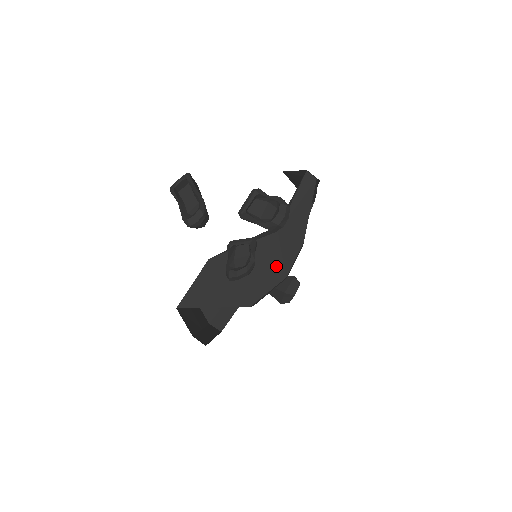
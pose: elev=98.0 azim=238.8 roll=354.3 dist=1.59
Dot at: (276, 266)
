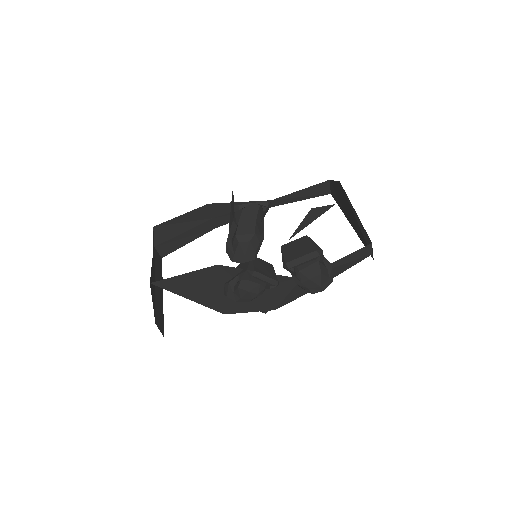
Dot at: (274, 299)
